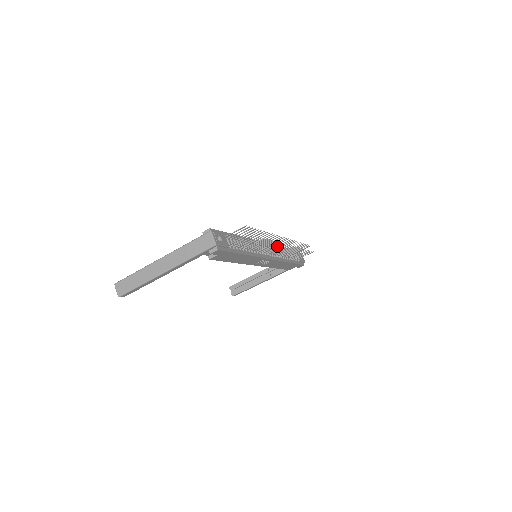
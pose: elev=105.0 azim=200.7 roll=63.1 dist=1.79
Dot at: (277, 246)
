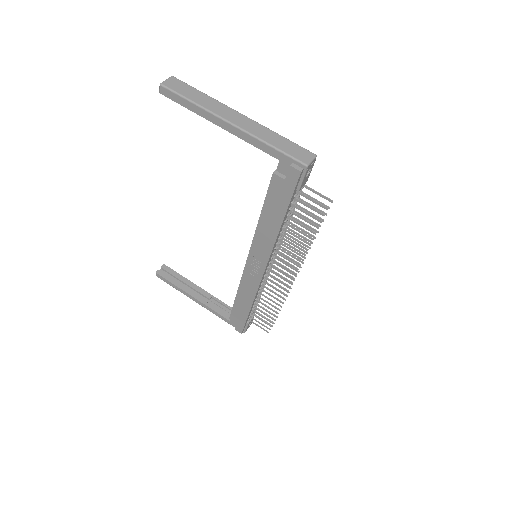
Dot at: occluded
